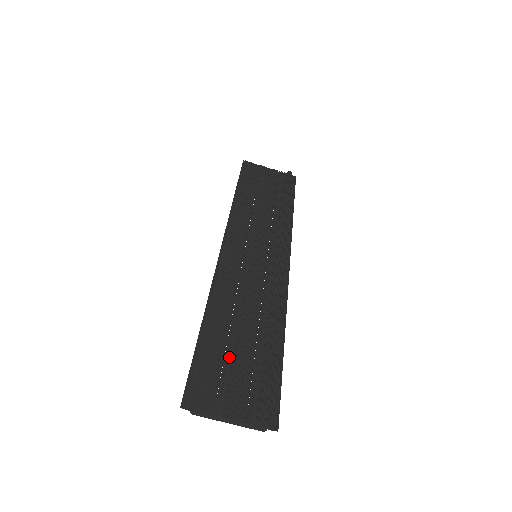
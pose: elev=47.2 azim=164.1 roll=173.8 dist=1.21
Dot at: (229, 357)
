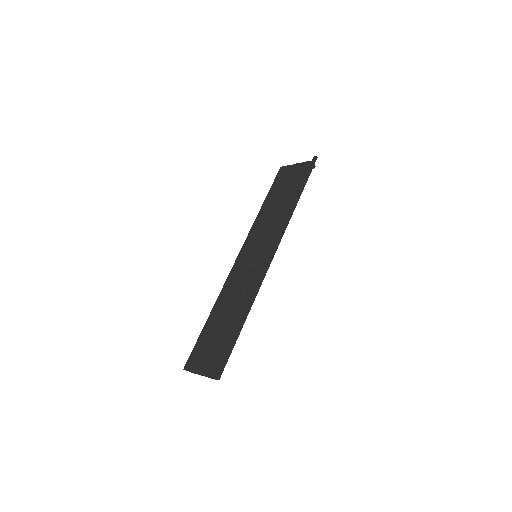
Dot at: (213, 337)
